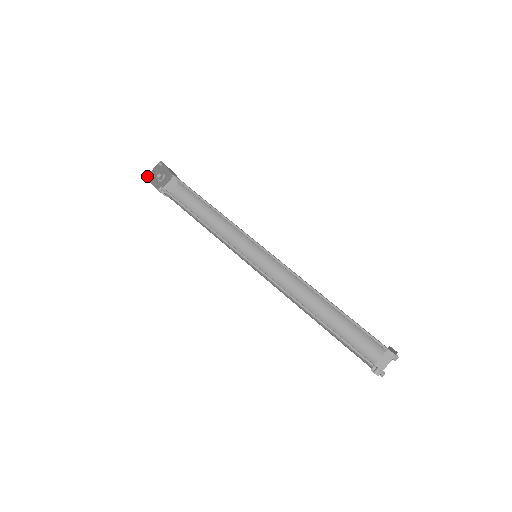
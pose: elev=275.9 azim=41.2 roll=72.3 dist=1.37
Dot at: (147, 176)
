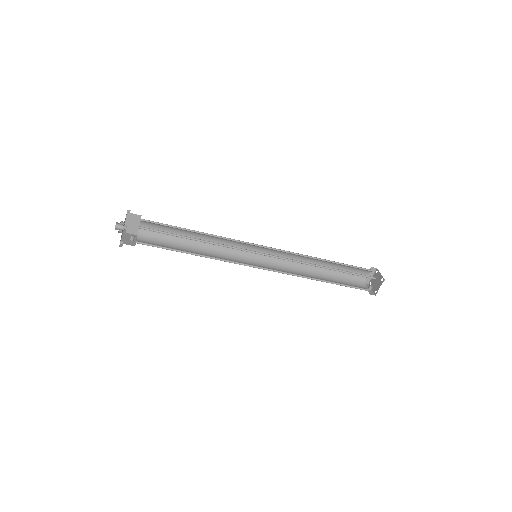
Dot at: occluded
